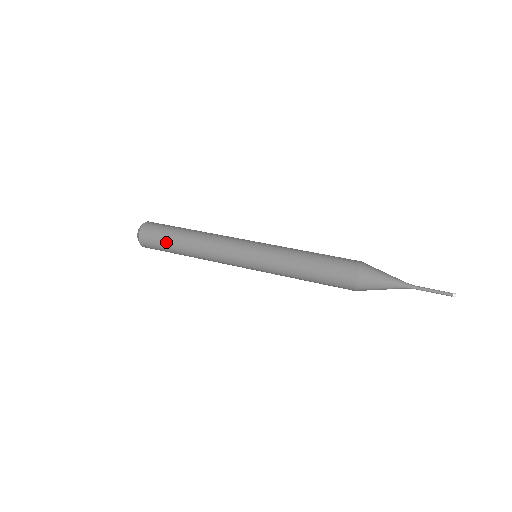
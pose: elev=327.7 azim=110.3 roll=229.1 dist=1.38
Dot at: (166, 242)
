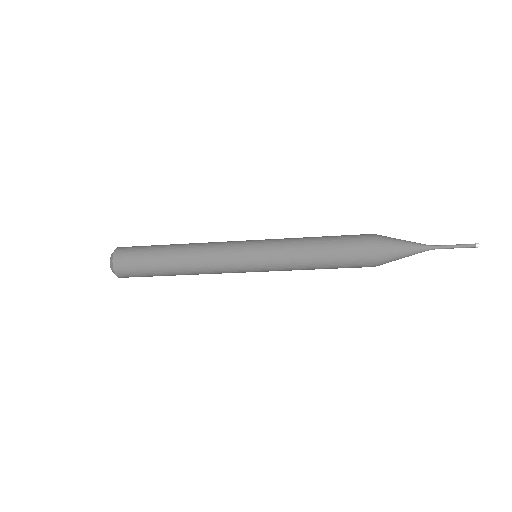
Dot at: (148, 255)
